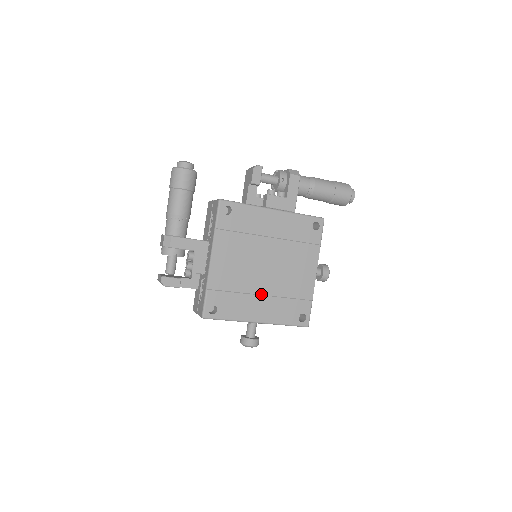
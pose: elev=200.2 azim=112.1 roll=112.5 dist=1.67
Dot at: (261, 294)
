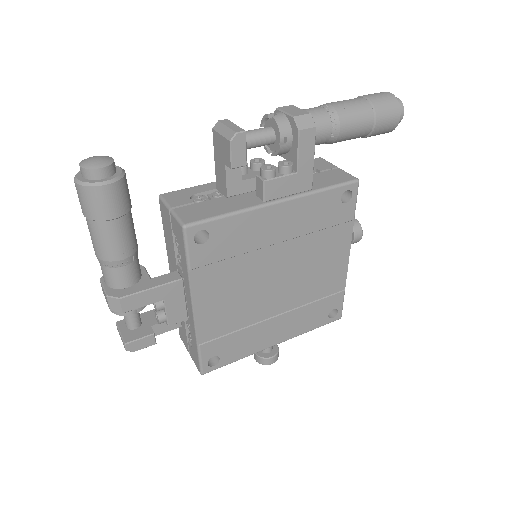
Dot at: (275, 315)
